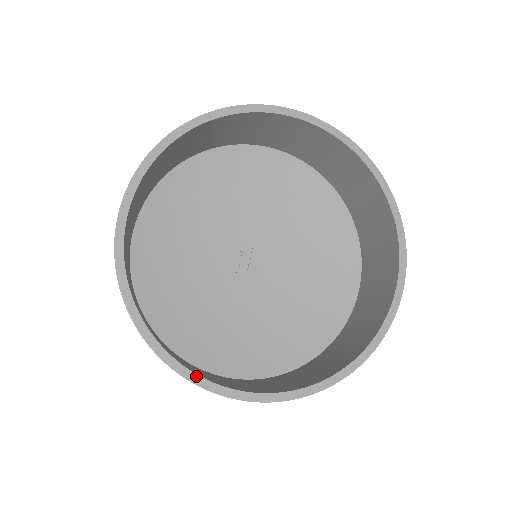
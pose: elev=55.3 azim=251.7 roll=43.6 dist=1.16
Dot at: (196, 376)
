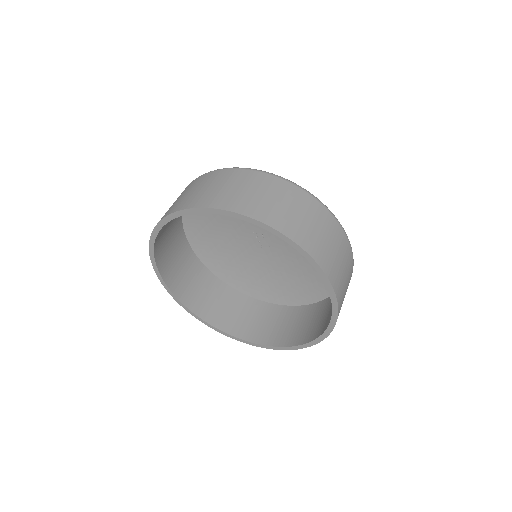
Dot at: (253, 343)
